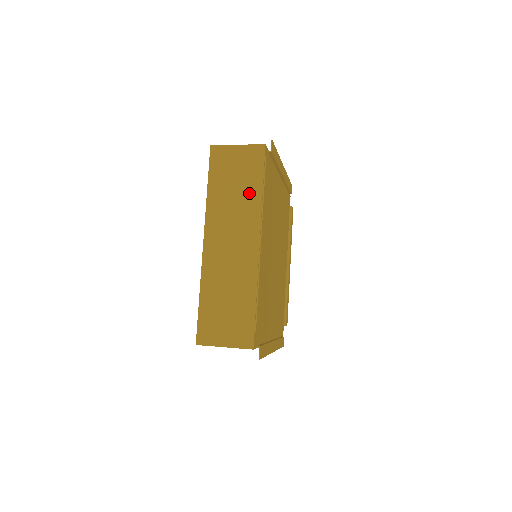
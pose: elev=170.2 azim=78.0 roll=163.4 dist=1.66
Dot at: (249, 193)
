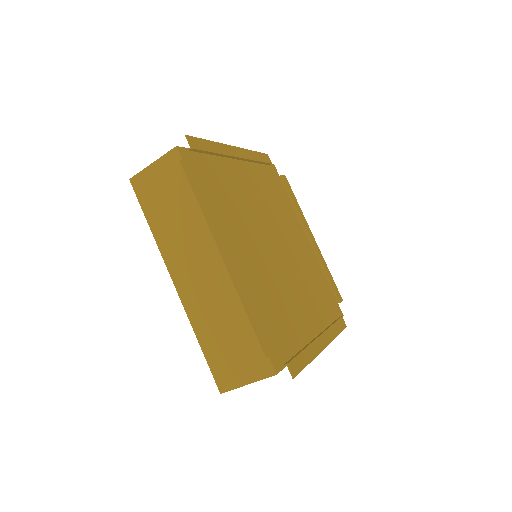
Dot at: (188, 208)
